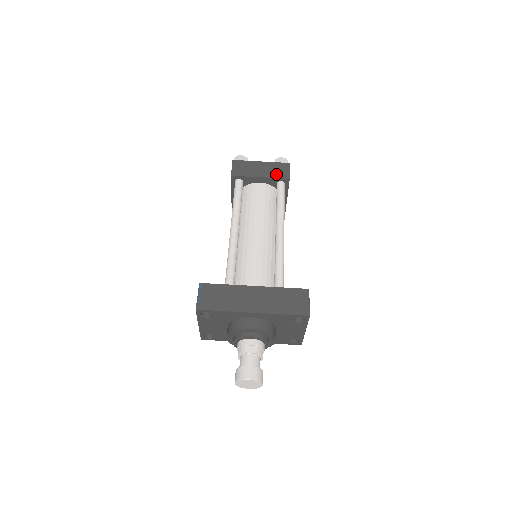
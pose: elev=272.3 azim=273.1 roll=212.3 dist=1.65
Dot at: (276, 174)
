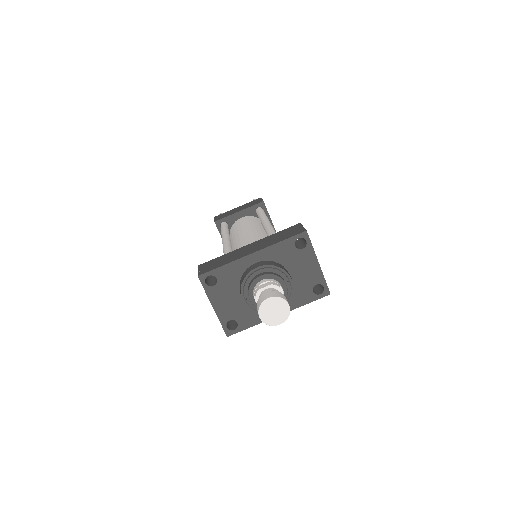
Dot at: (251, 205)
